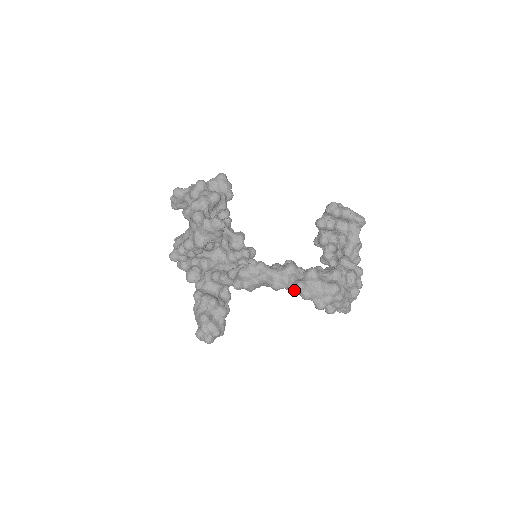
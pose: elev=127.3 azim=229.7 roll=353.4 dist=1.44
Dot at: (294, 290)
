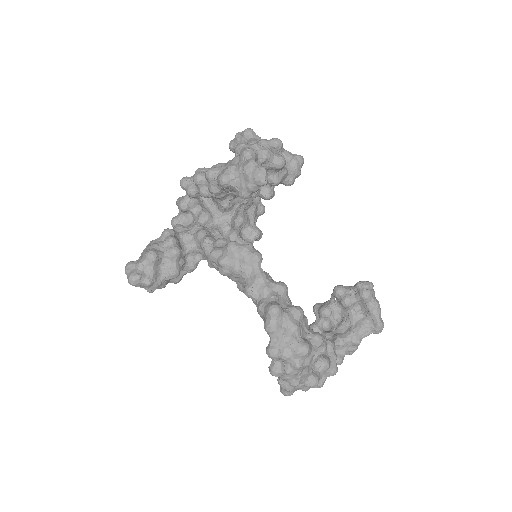
Dot at: (264, 309)
